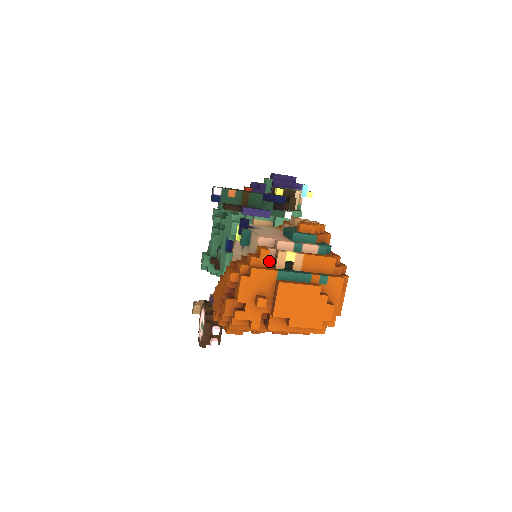
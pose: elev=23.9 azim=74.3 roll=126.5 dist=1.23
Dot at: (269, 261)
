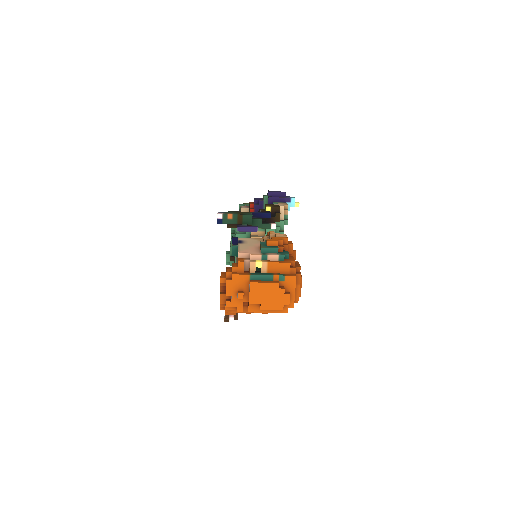
Dot at: (246, 268)
